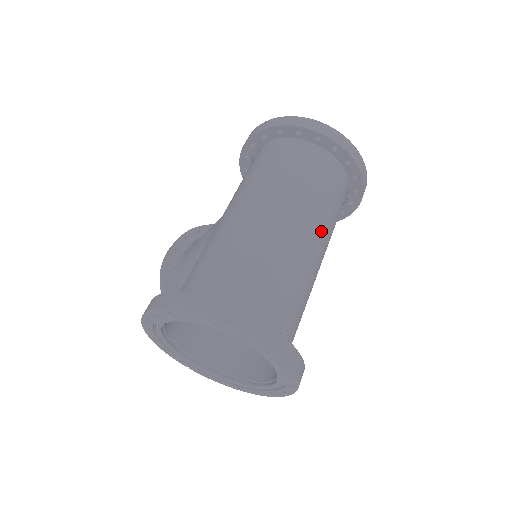
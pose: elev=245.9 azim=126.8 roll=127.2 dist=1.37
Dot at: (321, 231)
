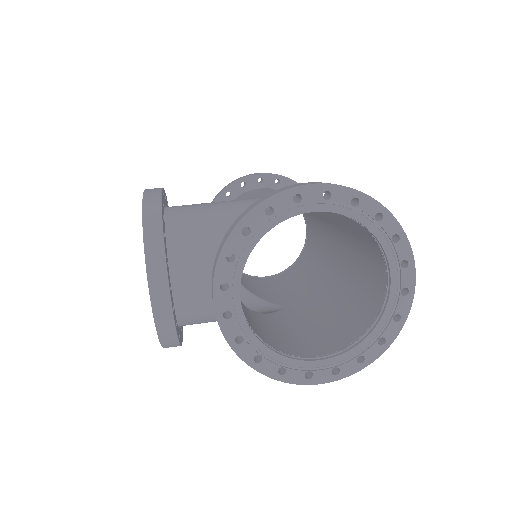
Dot at: (327, 268)
